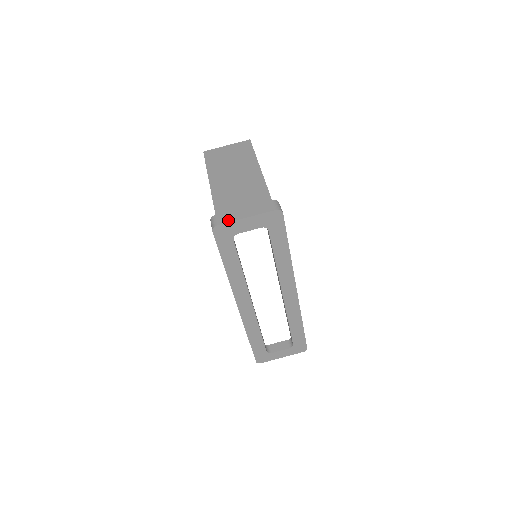
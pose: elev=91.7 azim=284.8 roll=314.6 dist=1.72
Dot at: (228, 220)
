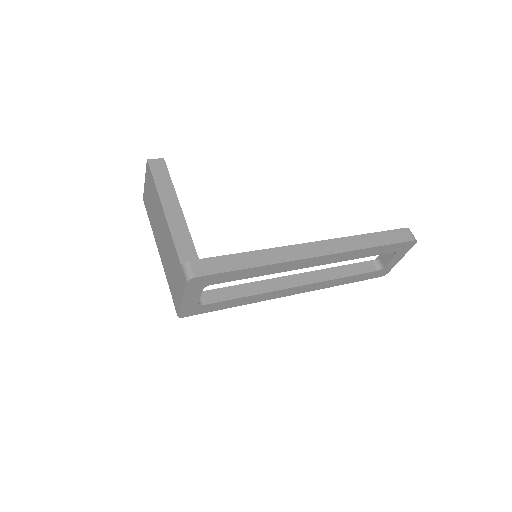
Dot at: (178, 307)
